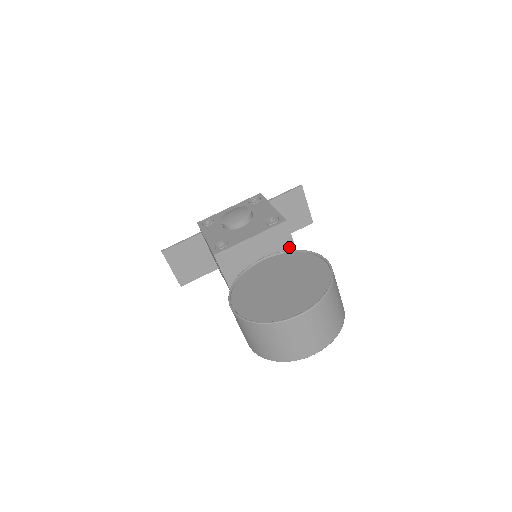
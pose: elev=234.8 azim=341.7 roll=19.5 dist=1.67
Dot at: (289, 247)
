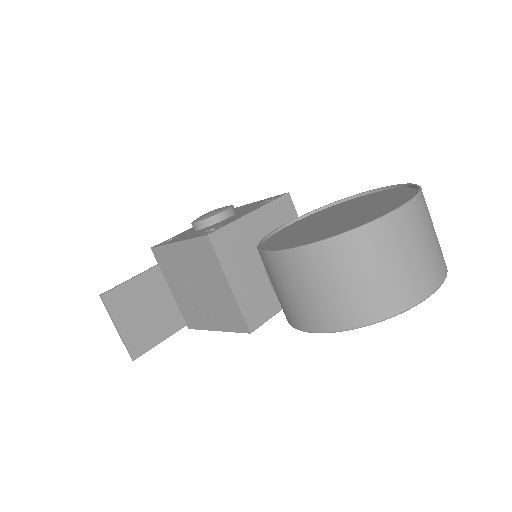
Dot at: occluded
